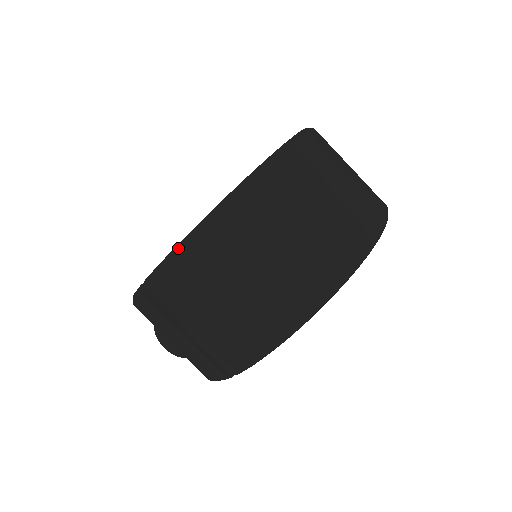
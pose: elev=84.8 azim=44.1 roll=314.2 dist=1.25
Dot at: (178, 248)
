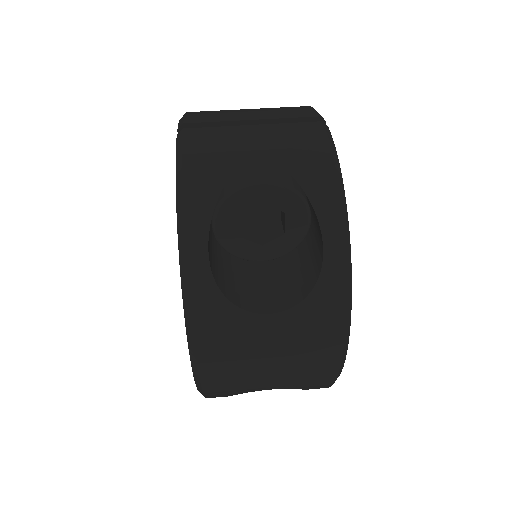
Dot at: occluded
